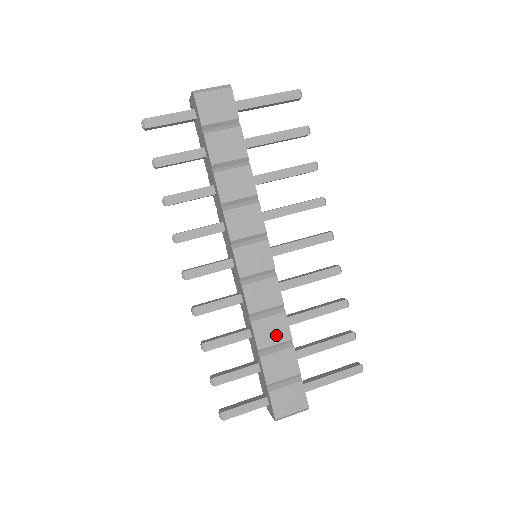
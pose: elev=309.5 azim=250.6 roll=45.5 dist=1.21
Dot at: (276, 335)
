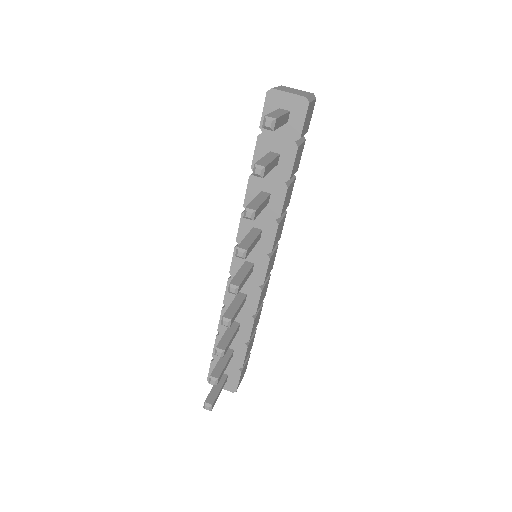
Dot at: (256, 324)
